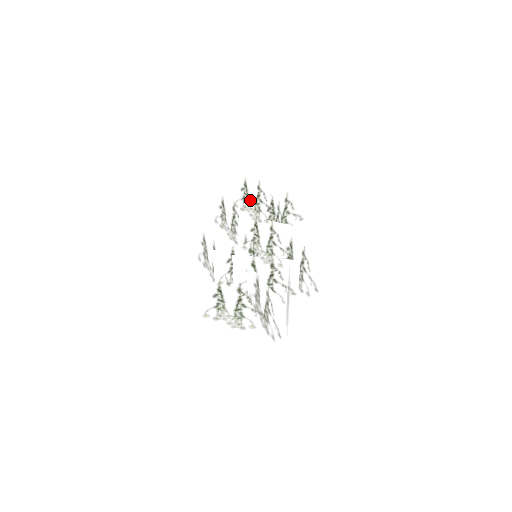
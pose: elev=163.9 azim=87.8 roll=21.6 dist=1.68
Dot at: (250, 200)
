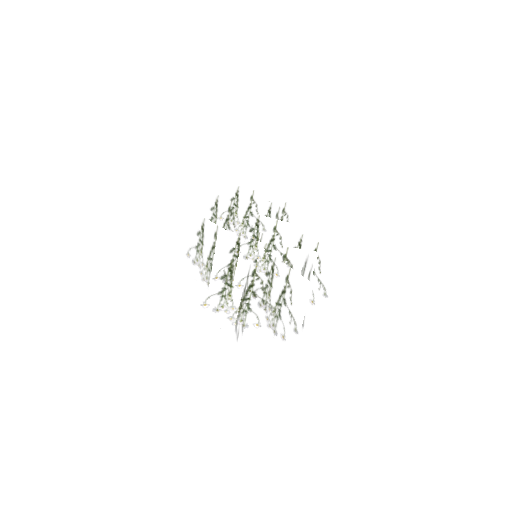
Dot at: occluded
